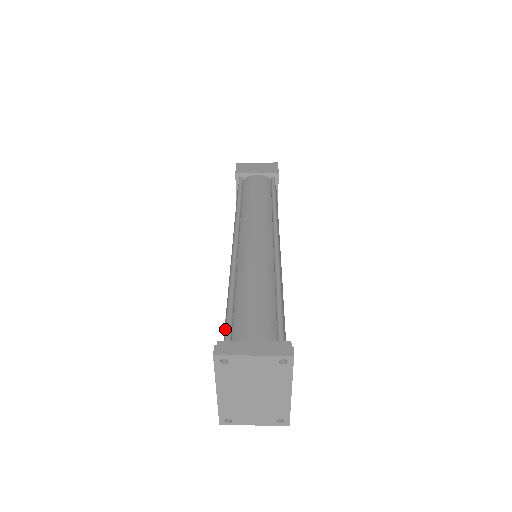
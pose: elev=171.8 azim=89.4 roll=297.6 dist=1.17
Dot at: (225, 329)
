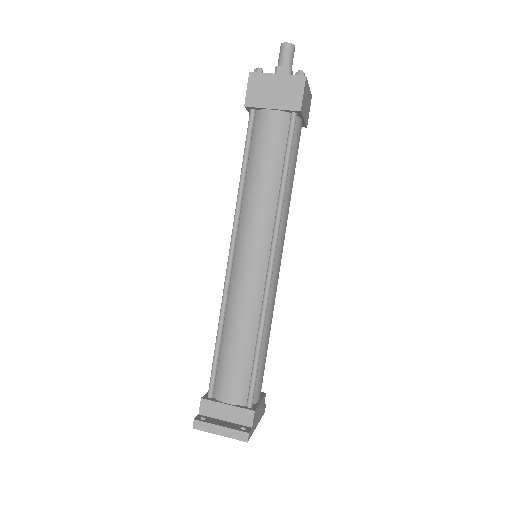
Dot at: (210, 380)
